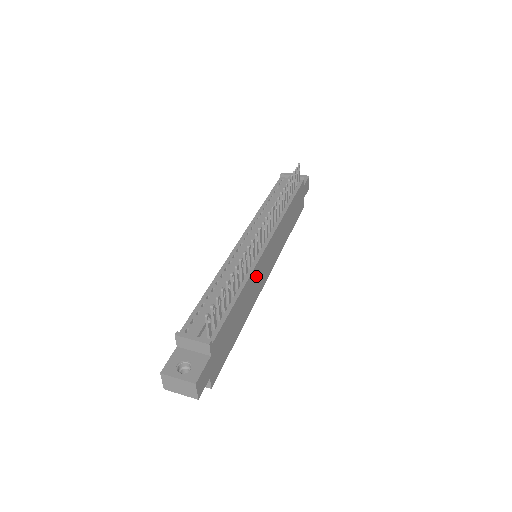
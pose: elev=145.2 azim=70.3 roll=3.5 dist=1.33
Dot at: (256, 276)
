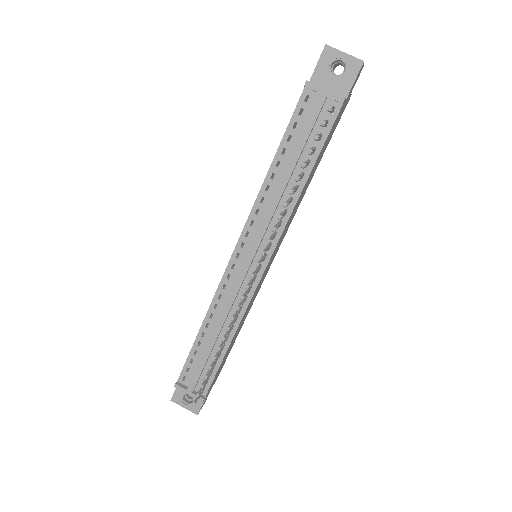
Dot at: (252, 299)
